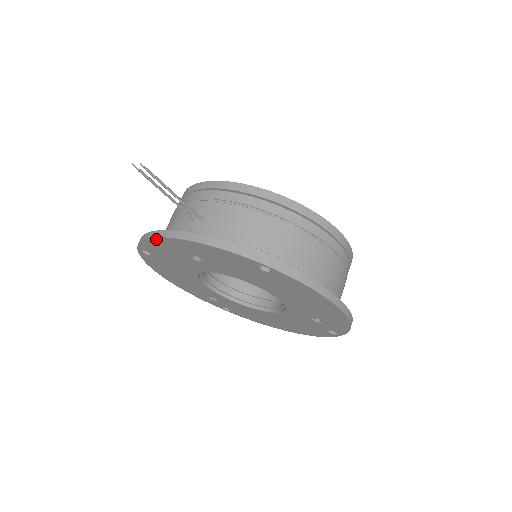
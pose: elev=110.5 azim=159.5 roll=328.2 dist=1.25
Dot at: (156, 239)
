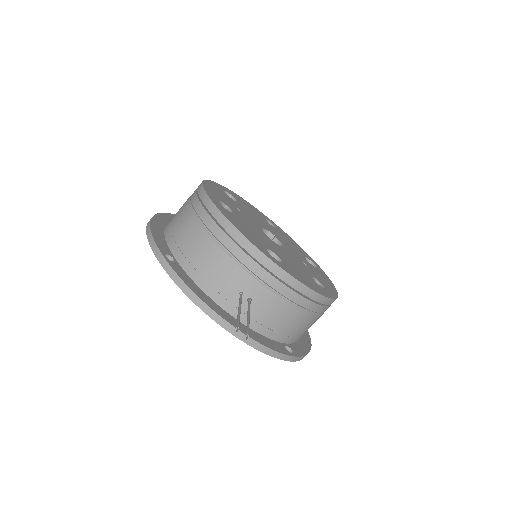
Dot at: (202, 309)
